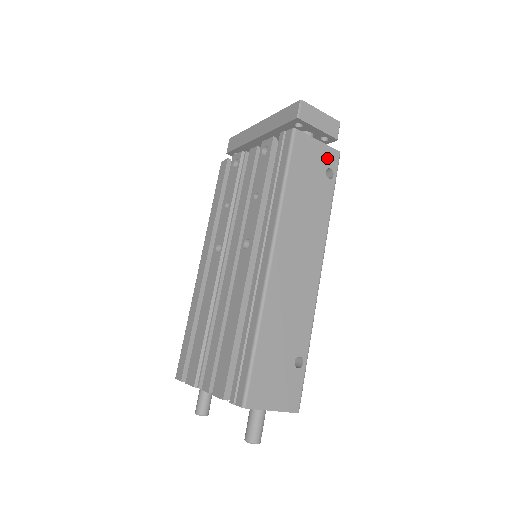
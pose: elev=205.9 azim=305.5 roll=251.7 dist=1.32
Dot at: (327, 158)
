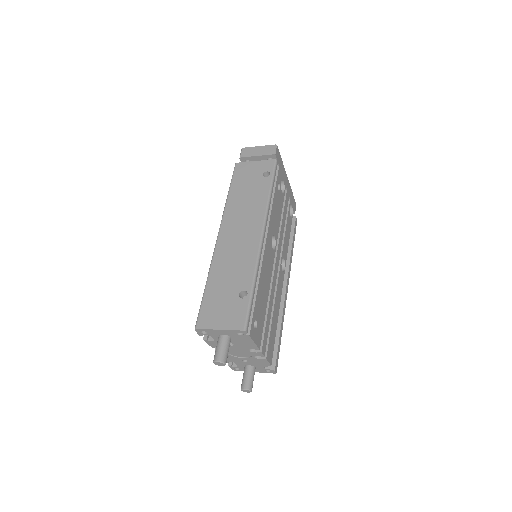
Dot at: (264, 167)
